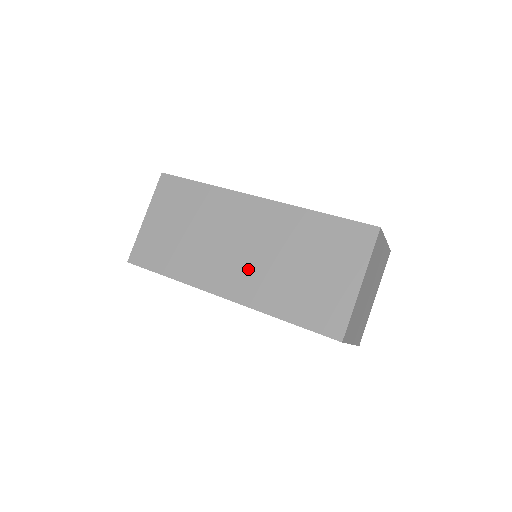
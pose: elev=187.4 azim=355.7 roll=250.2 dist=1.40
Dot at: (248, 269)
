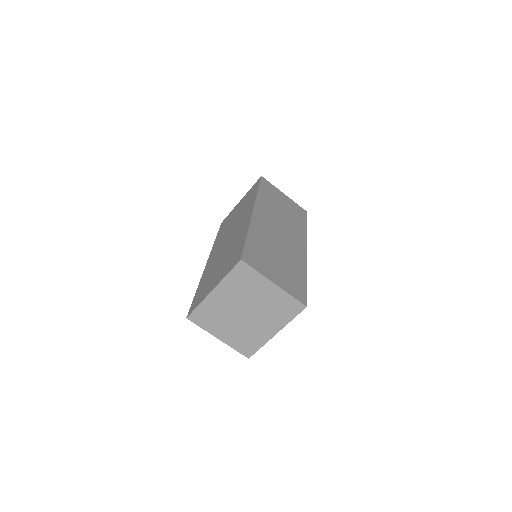
Dot at: (219, 252)
